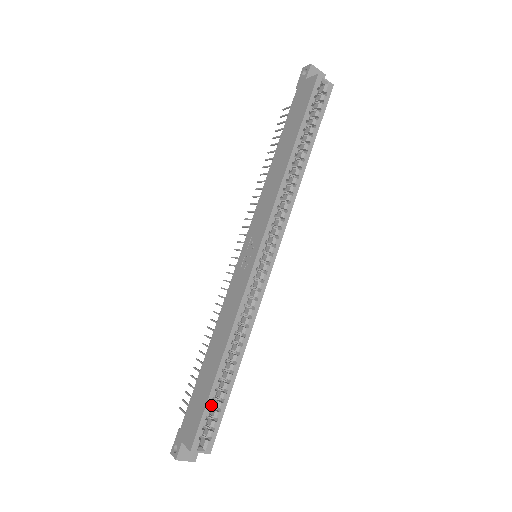
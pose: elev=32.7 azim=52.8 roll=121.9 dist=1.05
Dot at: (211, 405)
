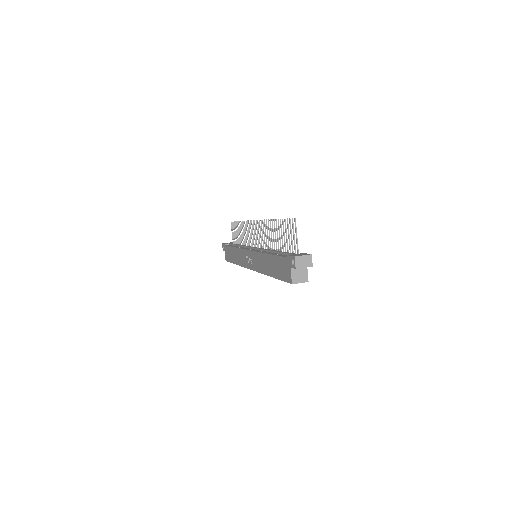
Dot at: occluded
